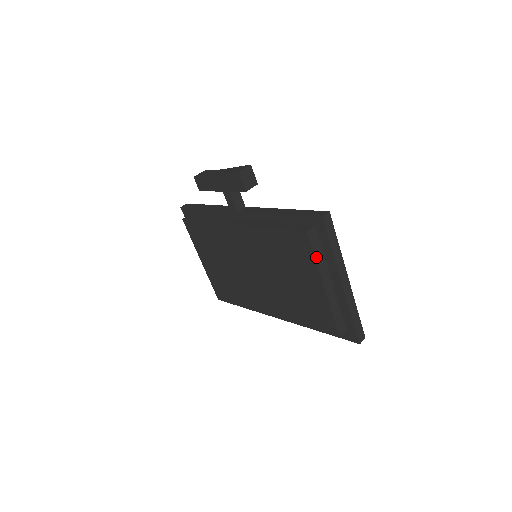
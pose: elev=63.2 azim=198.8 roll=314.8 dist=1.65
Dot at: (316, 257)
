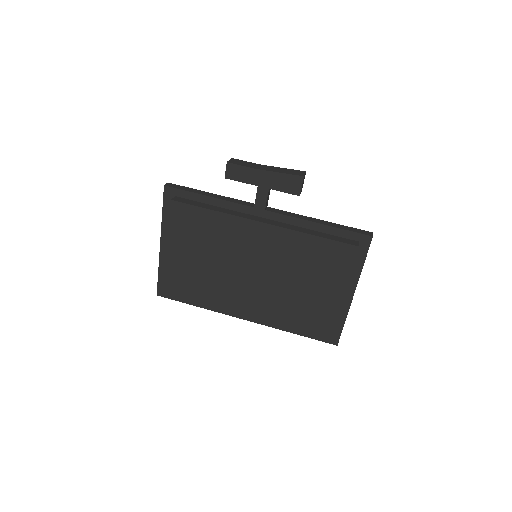
Dot at: (351, 269)
